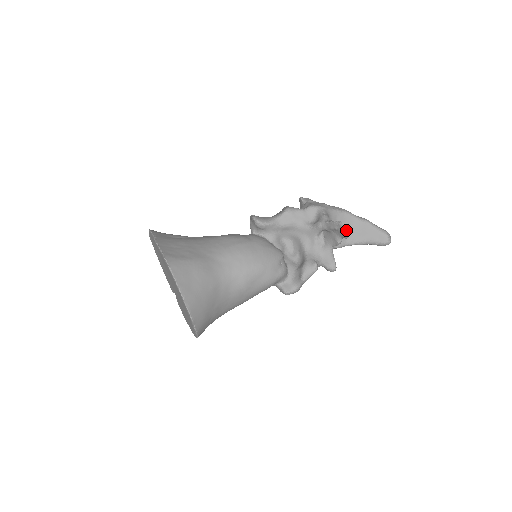
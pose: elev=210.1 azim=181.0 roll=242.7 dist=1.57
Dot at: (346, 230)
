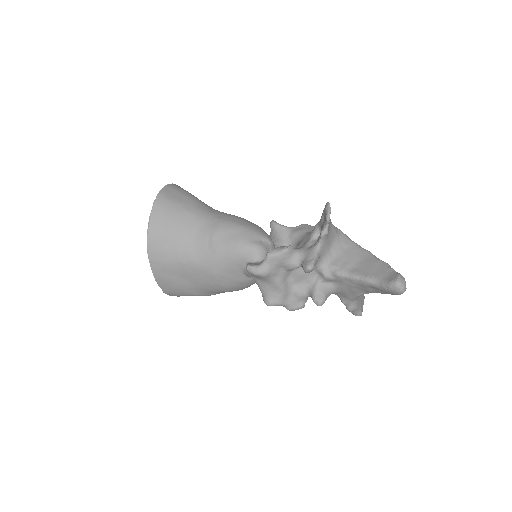
Dot at: (329, 208)
